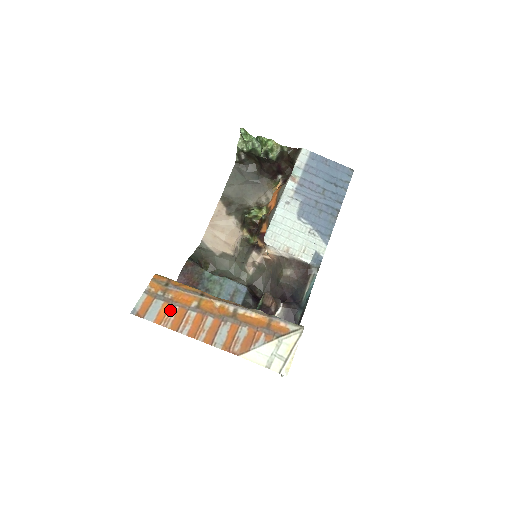
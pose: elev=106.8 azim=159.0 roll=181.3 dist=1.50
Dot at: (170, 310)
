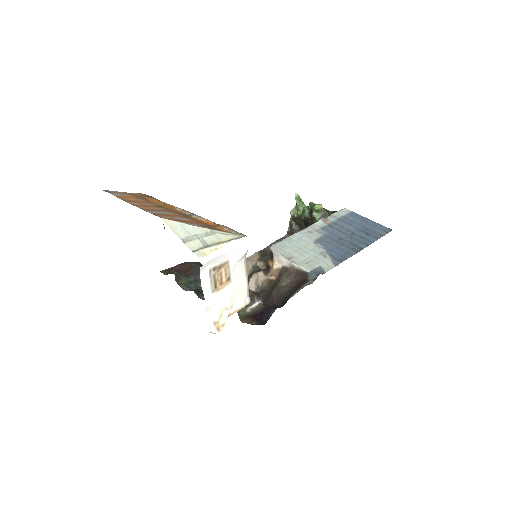
Dot at: (134, 198)
